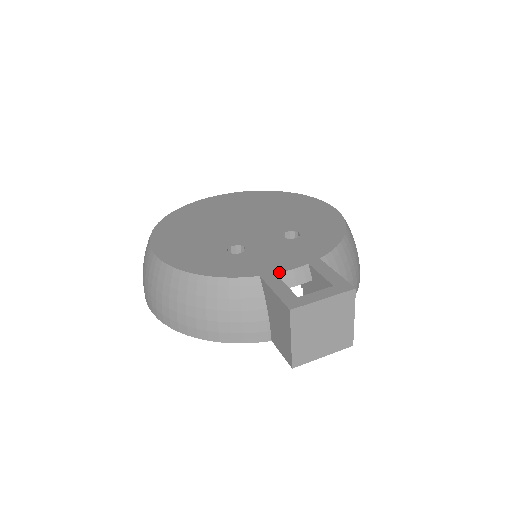
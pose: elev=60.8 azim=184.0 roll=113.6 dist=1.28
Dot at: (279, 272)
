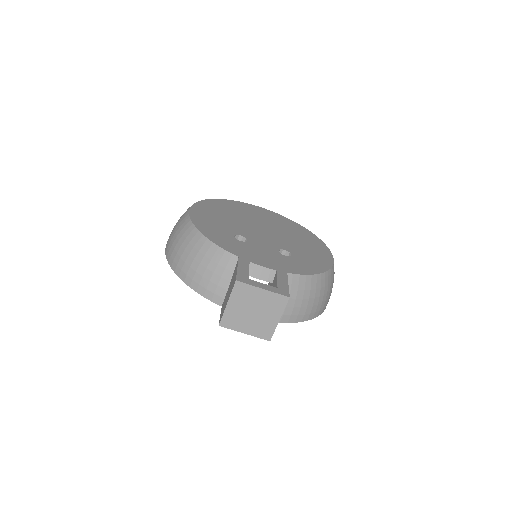
Dot at: (253, 262)
